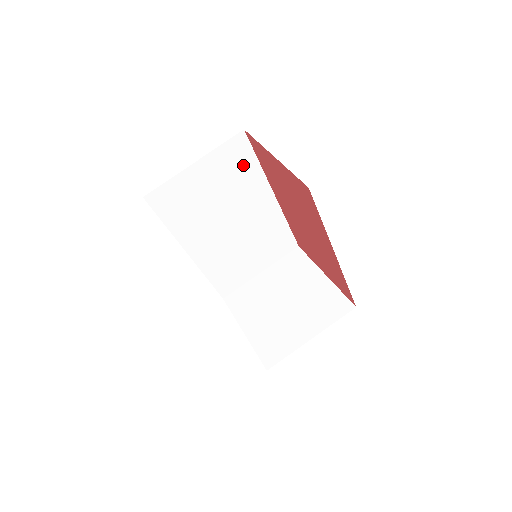
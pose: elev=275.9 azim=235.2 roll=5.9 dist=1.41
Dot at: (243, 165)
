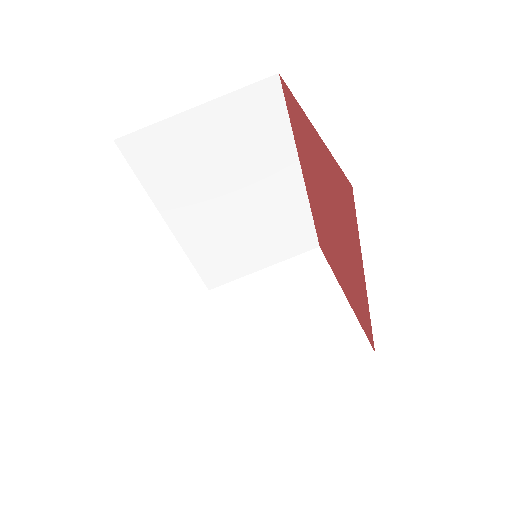
Dot at: (267, 125)
